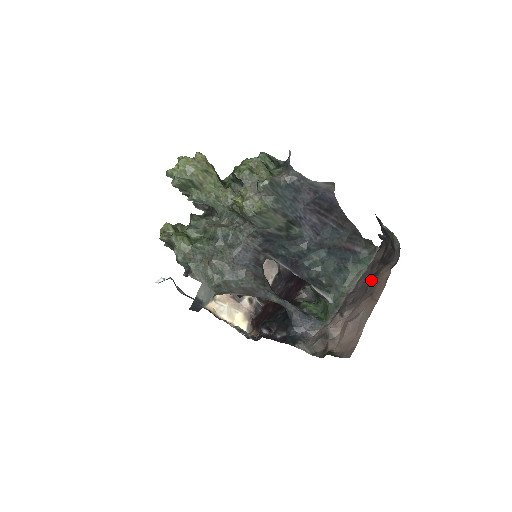
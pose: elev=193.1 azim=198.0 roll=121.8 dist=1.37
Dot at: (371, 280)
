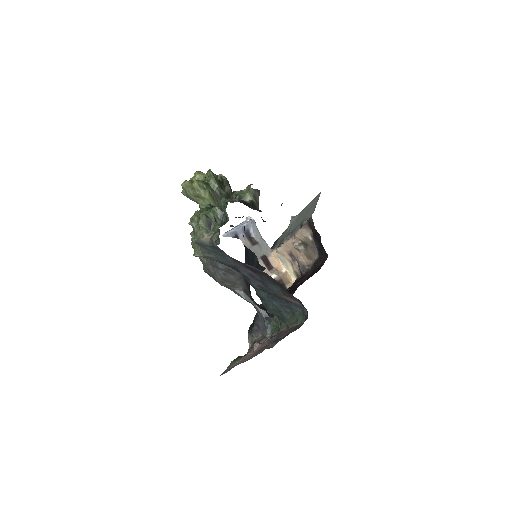
Dot at: occluded
